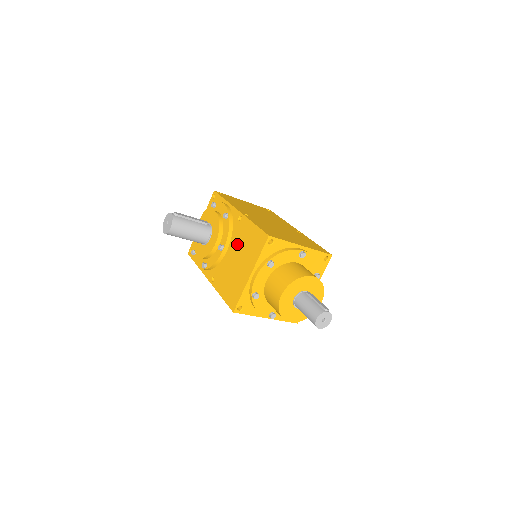
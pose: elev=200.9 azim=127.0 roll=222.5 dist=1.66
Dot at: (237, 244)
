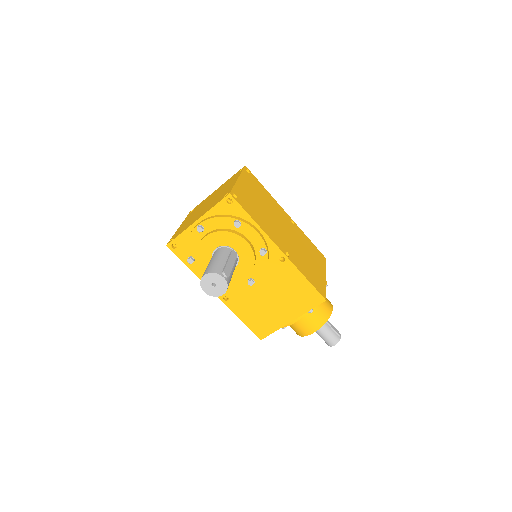
Dot at: (274, 285)
